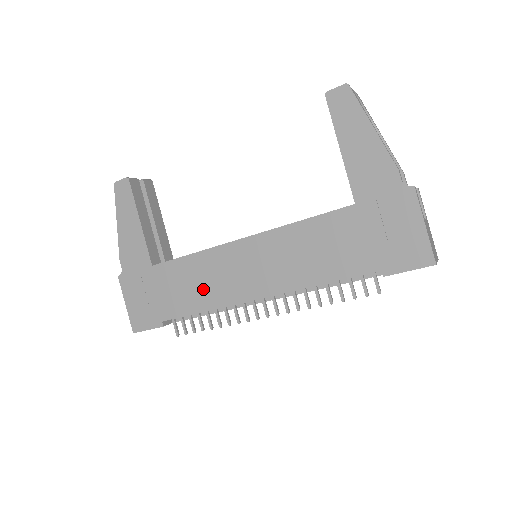
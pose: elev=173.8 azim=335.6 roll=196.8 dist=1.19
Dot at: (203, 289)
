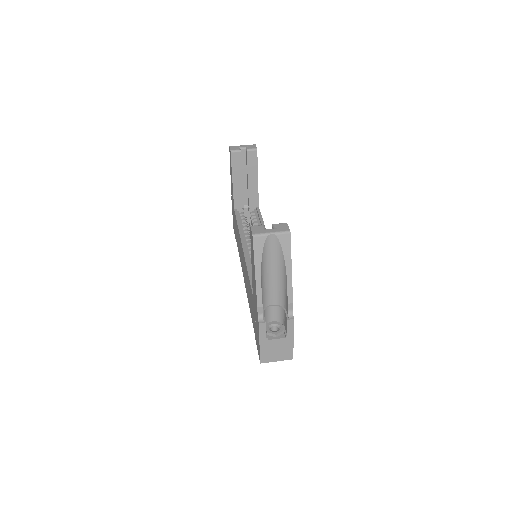
Dot at: occluded
